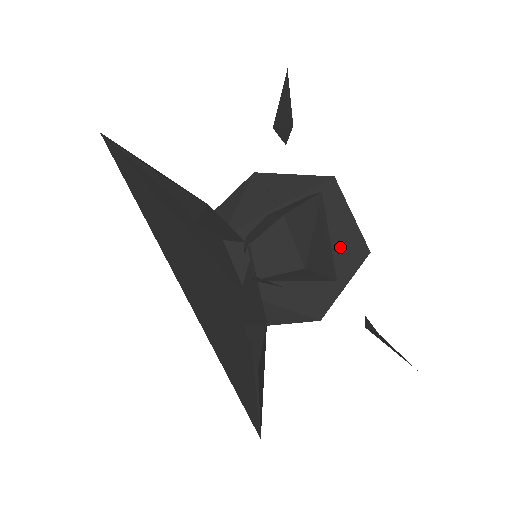
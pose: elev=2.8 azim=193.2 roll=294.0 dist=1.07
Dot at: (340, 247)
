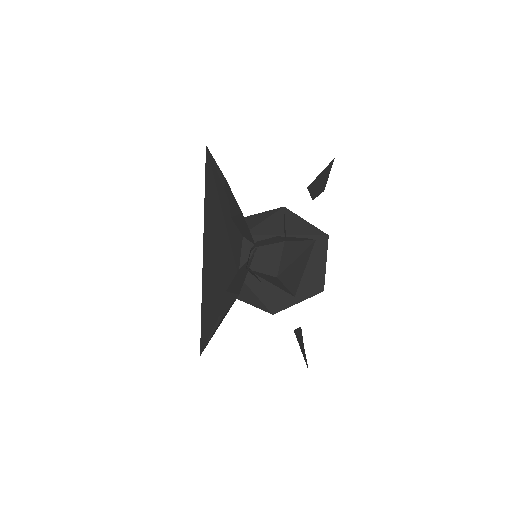
Dot at: (308, 278)
